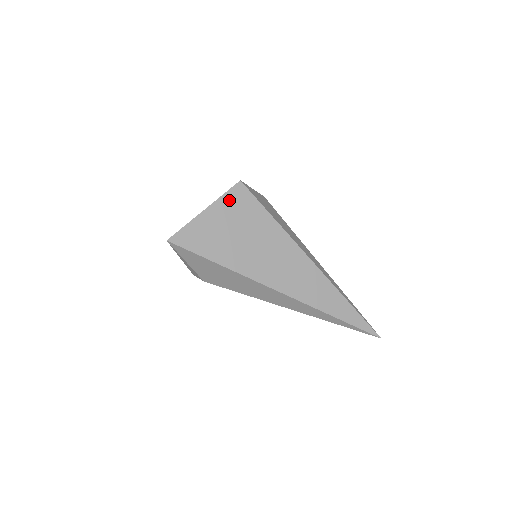
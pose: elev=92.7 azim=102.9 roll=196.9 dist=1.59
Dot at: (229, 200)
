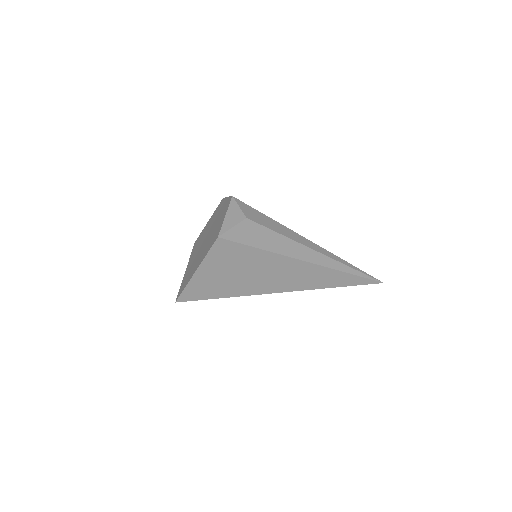
Dot at: (214, 256)
